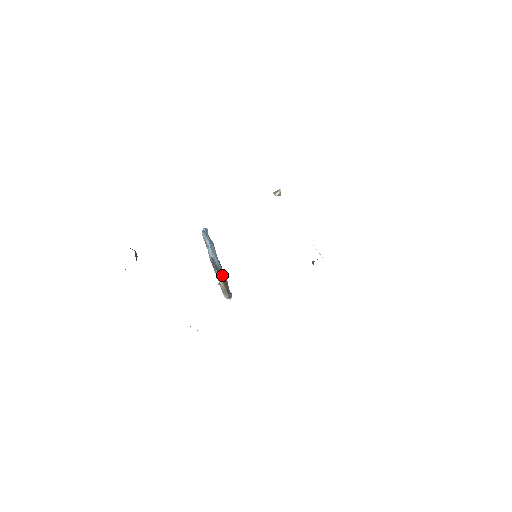
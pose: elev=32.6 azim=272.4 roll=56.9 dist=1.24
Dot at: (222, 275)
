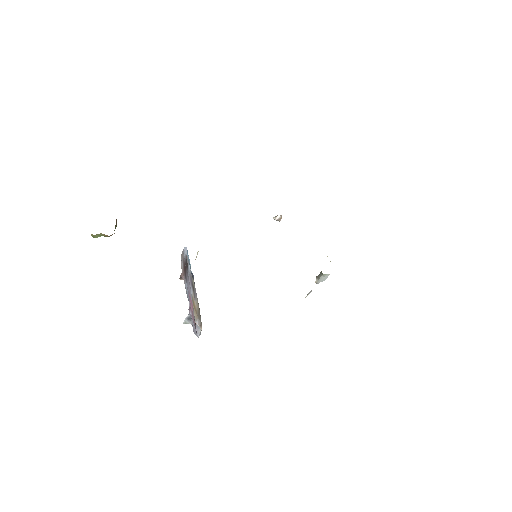
Dot at: occluded
